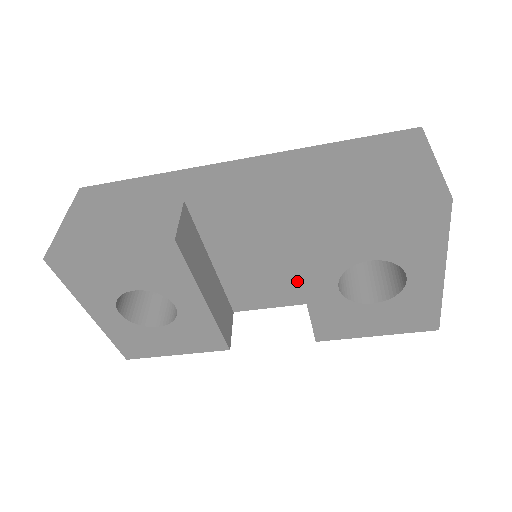
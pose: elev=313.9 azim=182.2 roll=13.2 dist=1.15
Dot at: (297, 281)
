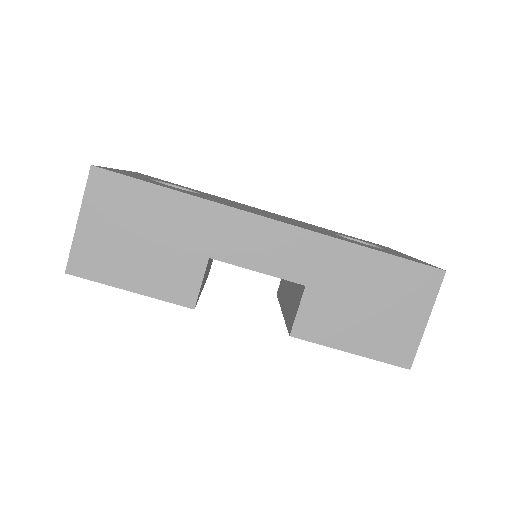
Dot at: occluded
